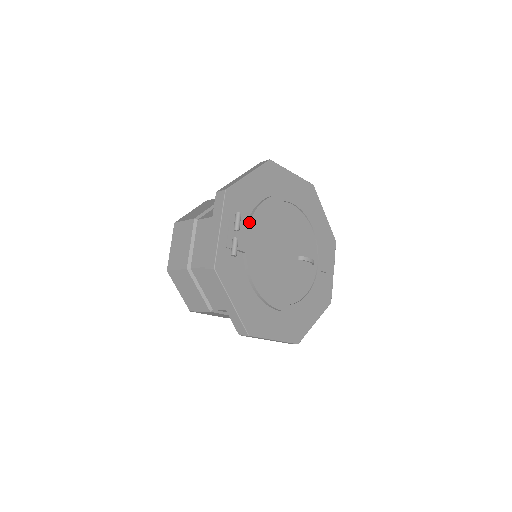
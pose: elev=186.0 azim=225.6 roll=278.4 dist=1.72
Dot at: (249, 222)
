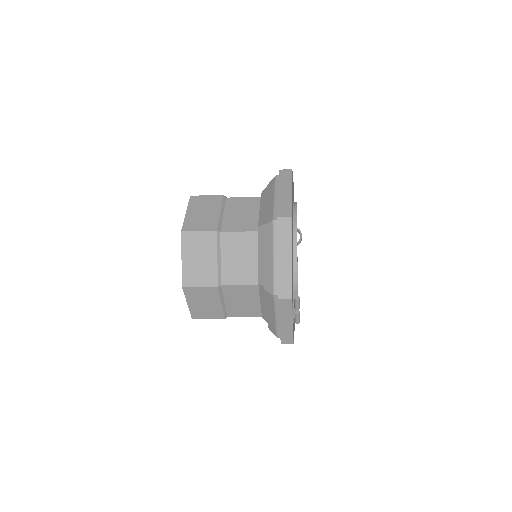
Dot at: (296, 288)
